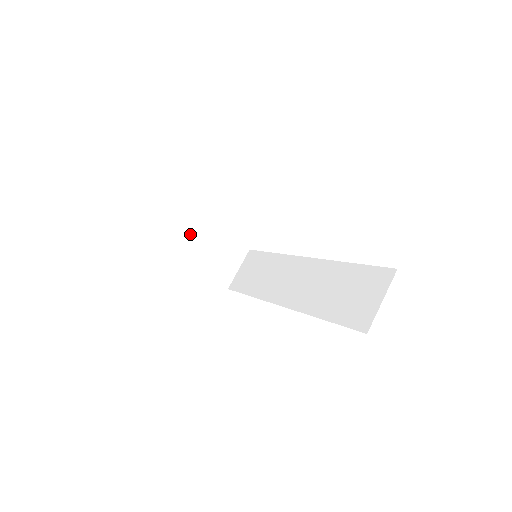
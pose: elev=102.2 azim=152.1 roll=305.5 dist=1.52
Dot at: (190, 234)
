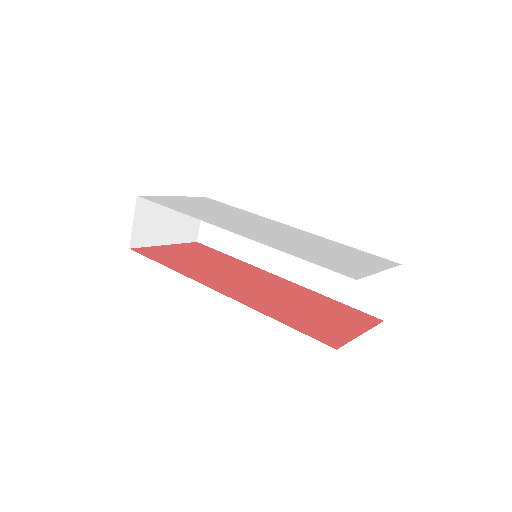
Dot at: (152, 218)
